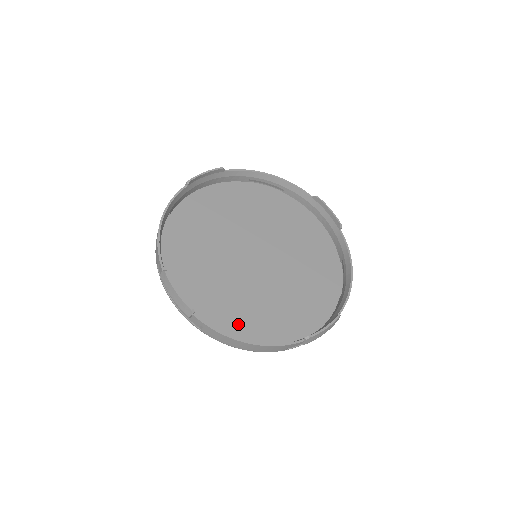
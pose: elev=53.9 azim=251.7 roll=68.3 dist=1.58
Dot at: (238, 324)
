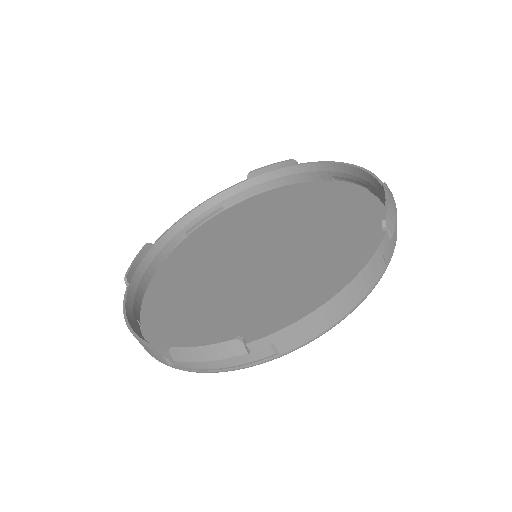
Dot at: (310, 307)
